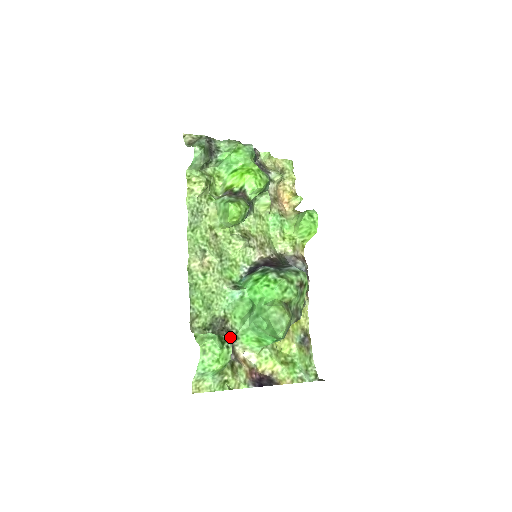
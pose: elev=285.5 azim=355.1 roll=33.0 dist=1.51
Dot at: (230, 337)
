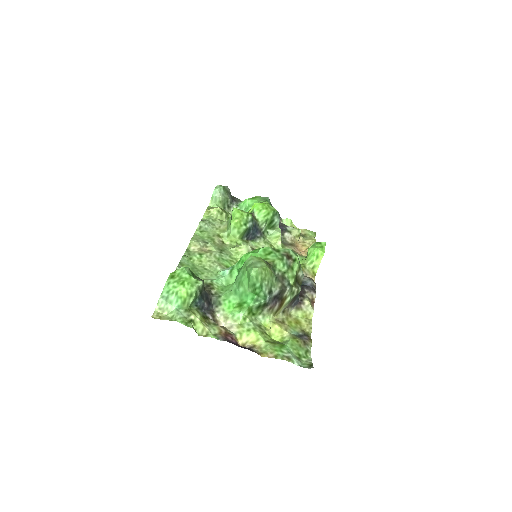
Dot at: (211, 298)
